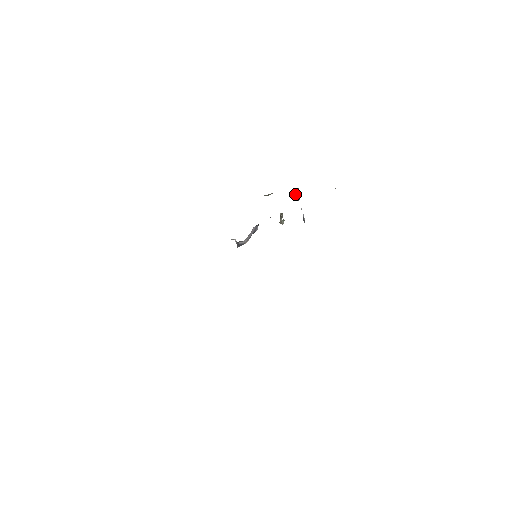
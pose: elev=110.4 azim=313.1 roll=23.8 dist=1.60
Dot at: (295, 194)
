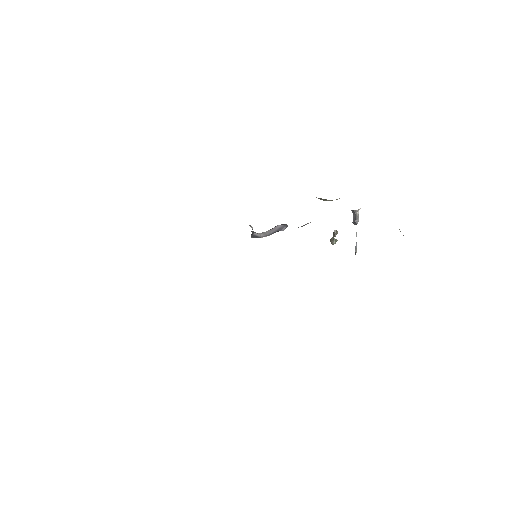
Dot at: (353, 214)
